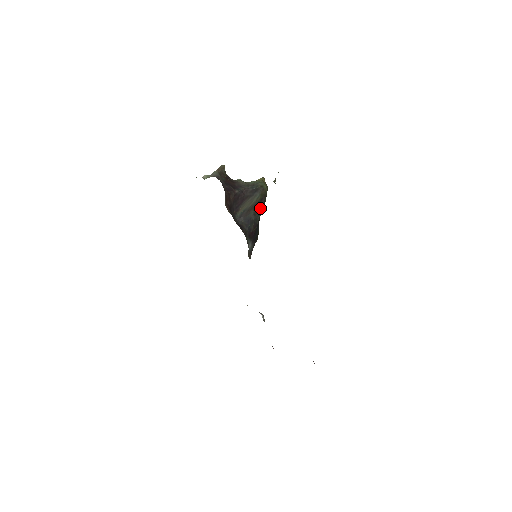
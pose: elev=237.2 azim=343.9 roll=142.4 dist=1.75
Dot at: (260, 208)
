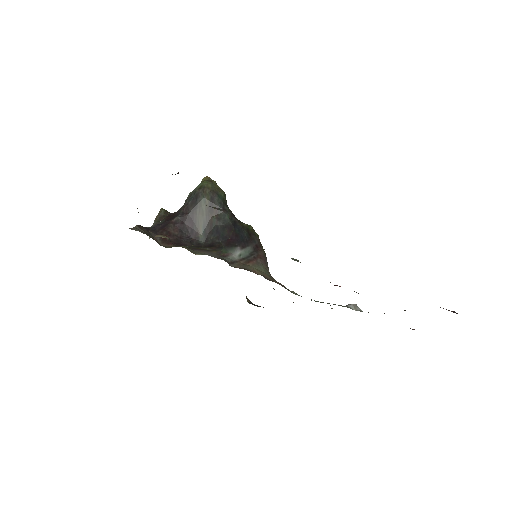
Dot at: (220, 207)
